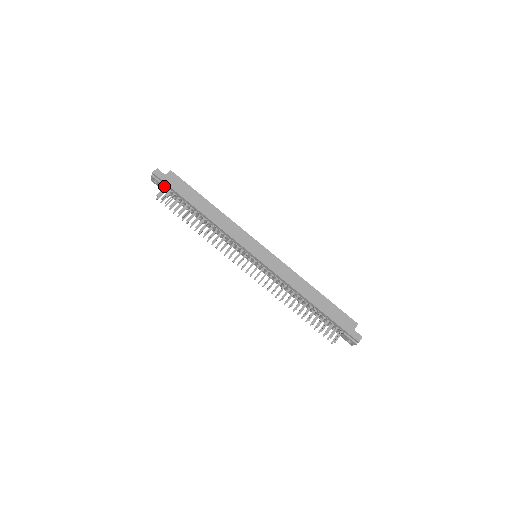
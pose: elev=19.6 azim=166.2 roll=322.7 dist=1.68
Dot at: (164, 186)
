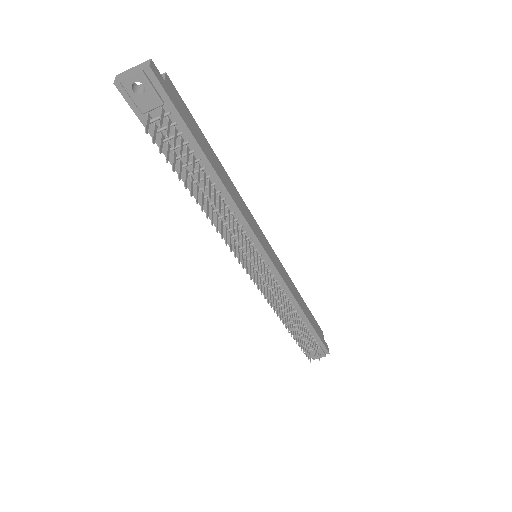
Dot at: (158, 105)
